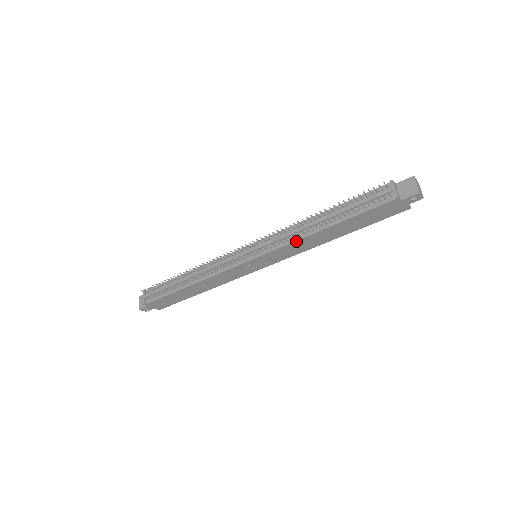
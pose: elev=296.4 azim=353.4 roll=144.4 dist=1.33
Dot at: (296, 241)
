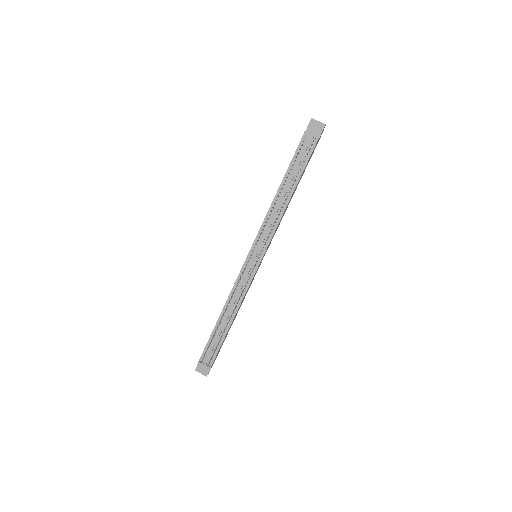
Dot at: (280, 220)
